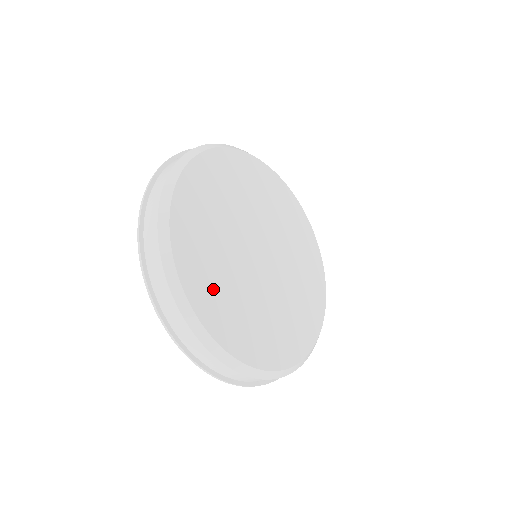
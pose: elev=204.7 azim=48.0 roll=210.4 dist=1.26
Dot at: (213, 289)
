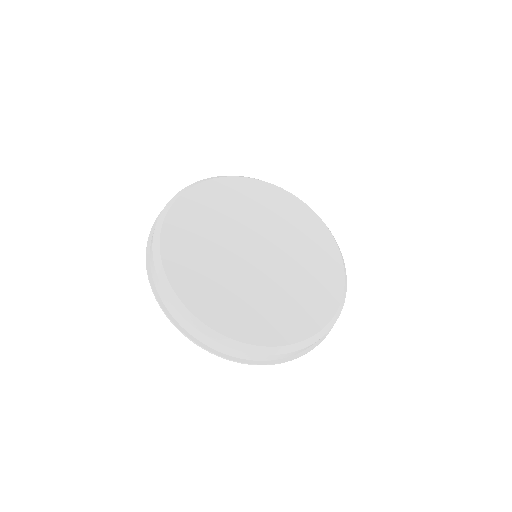
Dot at: (257, 318)
